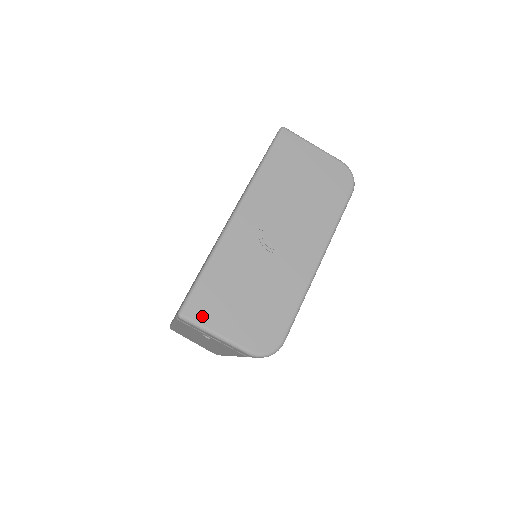
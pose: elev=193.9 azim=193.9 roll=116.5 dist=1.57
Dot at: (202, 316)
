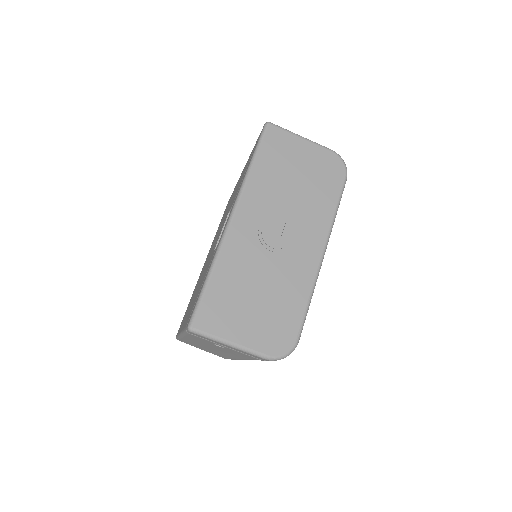
Dot at: (213, 326)
